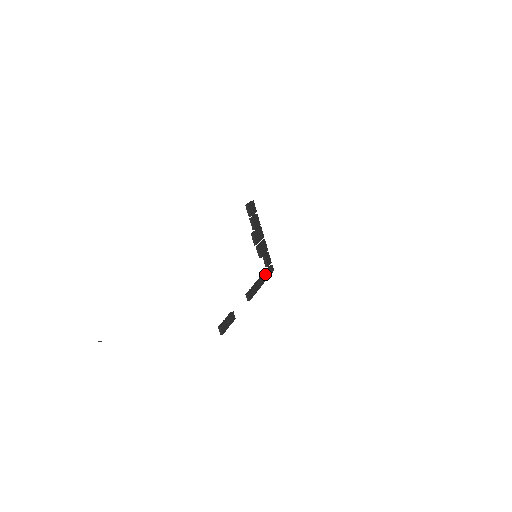
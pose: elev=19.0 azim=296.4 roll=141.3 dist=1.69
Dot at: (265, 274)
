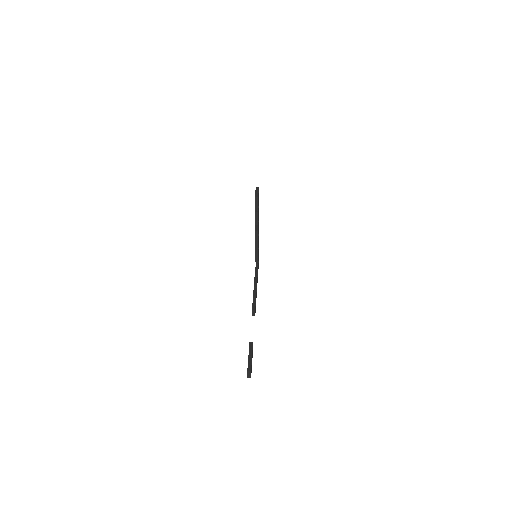
Dot at: (257, 272)
